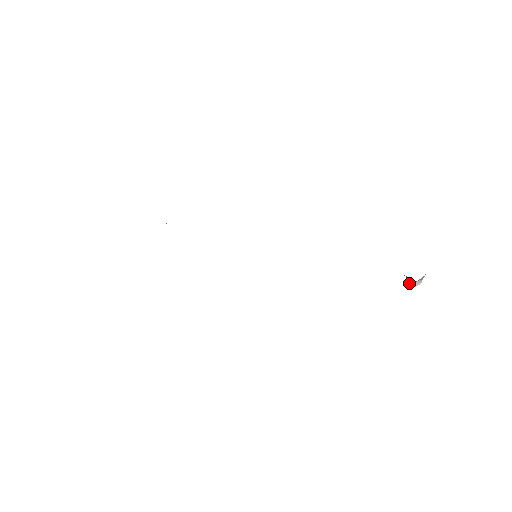
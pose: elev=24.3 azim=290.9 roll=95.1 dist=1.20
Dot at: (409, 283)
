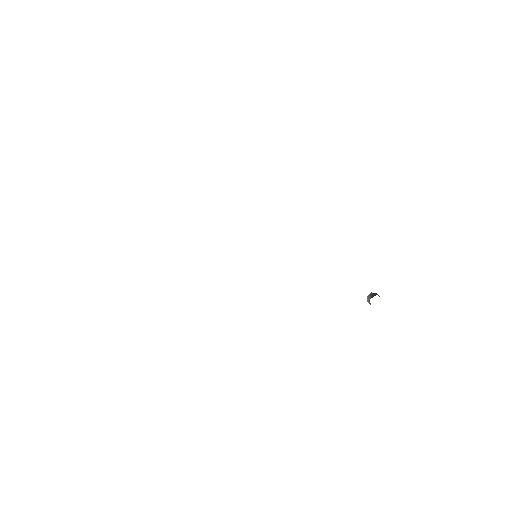
Dot at: occluded
